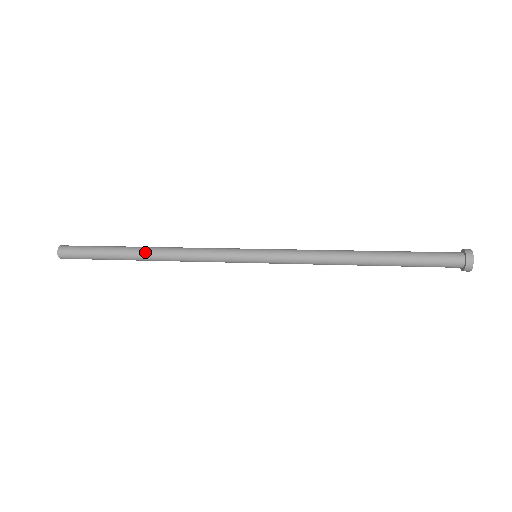
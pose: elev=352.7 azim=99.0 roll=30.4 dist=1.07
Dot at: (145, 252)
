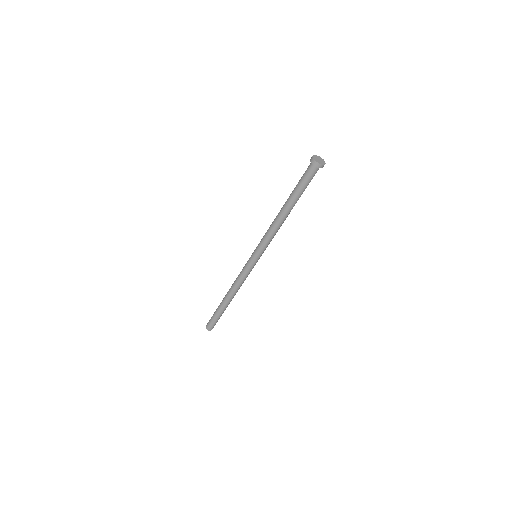
Dot at: occluded
